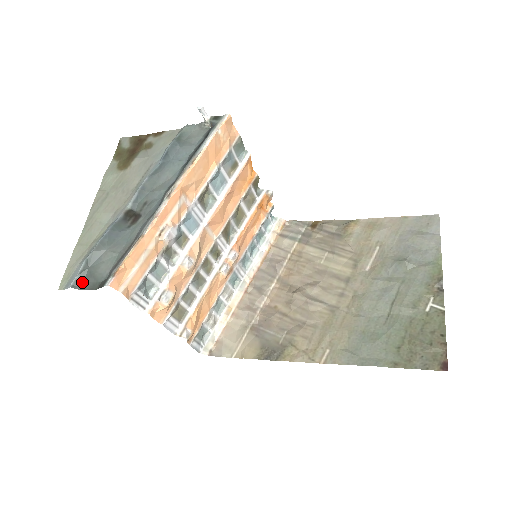
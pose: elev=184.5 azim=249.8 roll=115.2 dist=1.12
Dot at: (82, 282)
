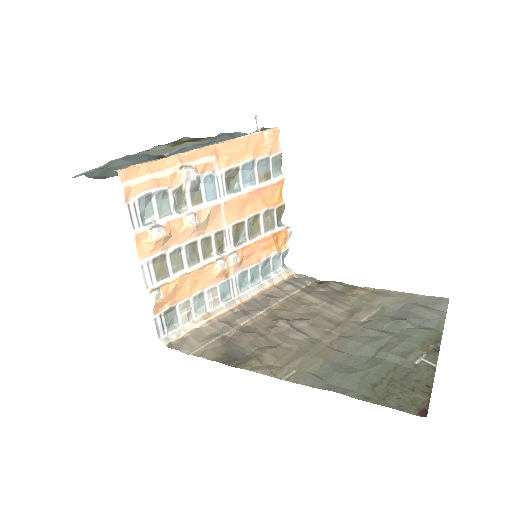
Dot at: (95, 175)
